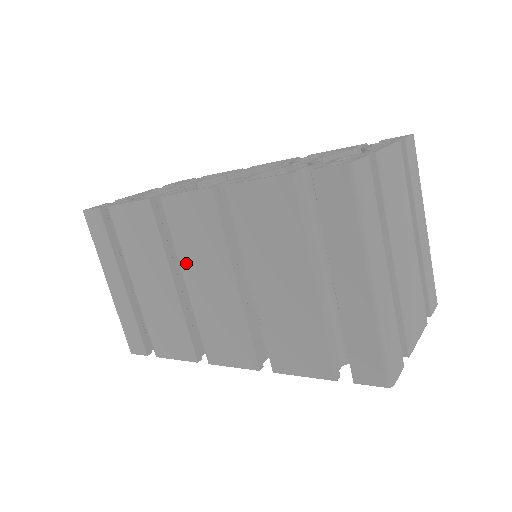
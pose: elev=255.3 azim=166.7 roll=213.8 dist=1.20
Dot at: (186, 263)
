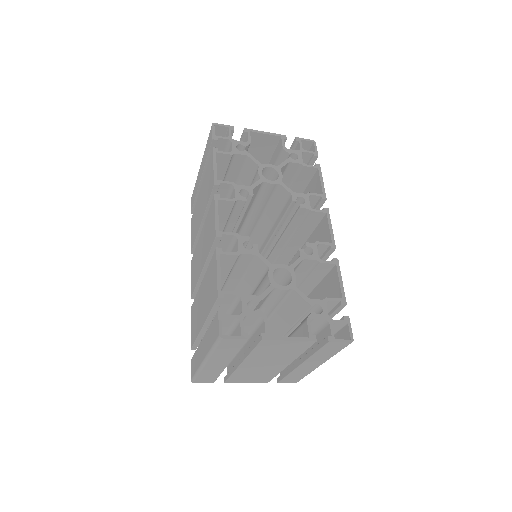
Dot at: (204, 229)
